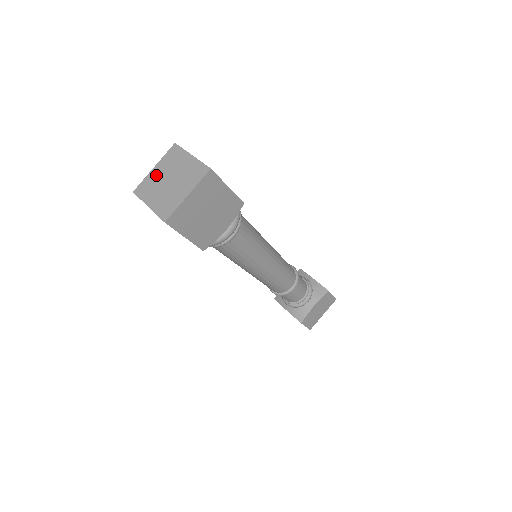
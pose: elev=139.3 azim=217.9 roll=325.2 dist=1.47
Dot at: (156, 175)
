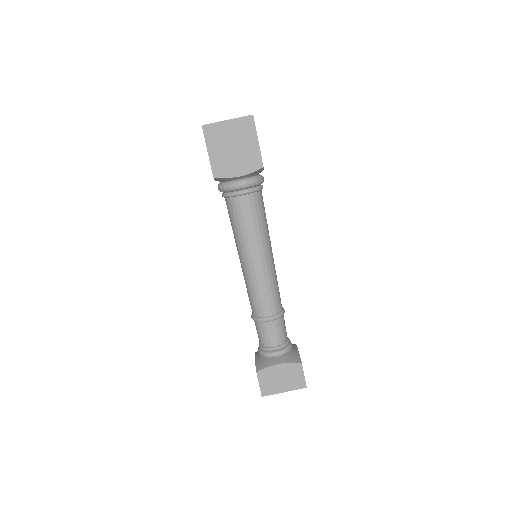
Dot at: occluded
